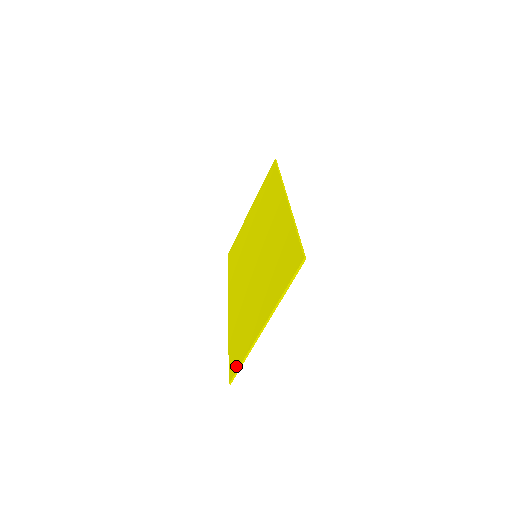
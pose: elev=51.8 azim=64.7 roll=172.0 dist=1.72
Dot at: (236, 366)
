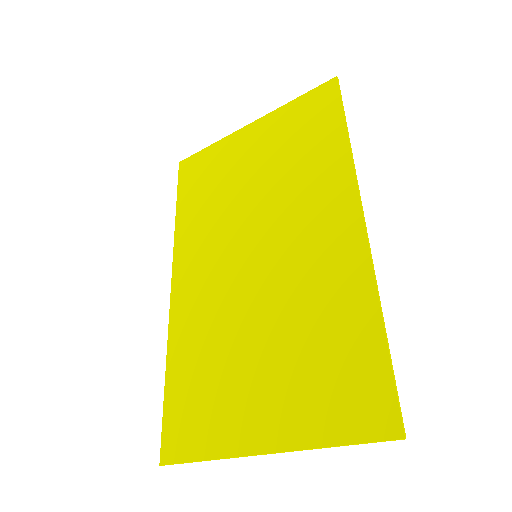
Dot at: (182, 452)
